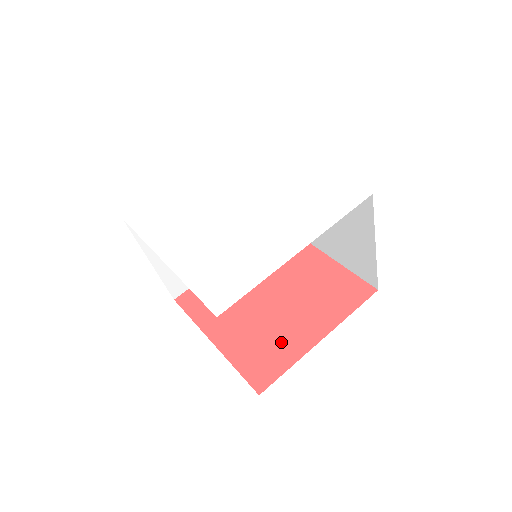
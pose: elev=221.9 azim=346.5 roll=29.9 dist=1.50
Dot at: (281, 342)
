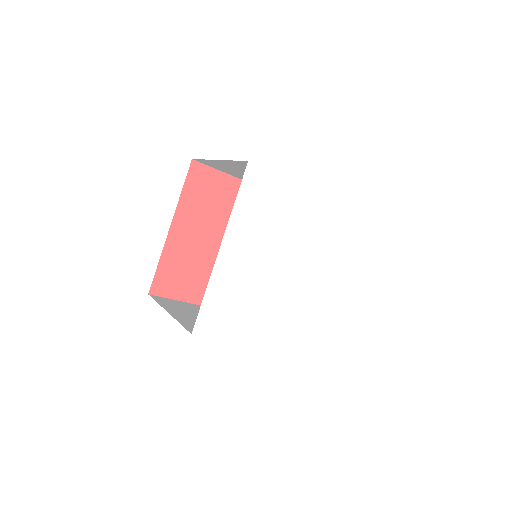
Dot at: (195, 281)
